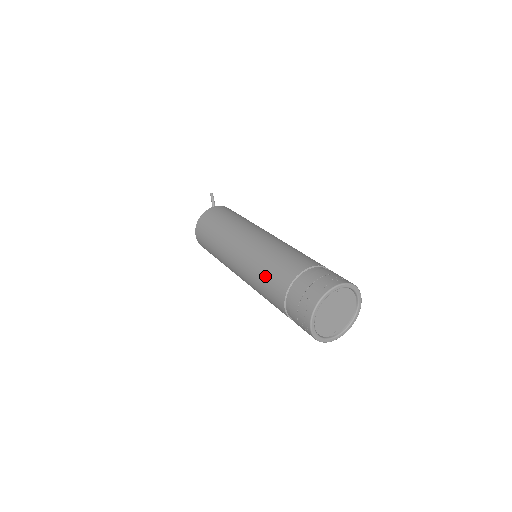
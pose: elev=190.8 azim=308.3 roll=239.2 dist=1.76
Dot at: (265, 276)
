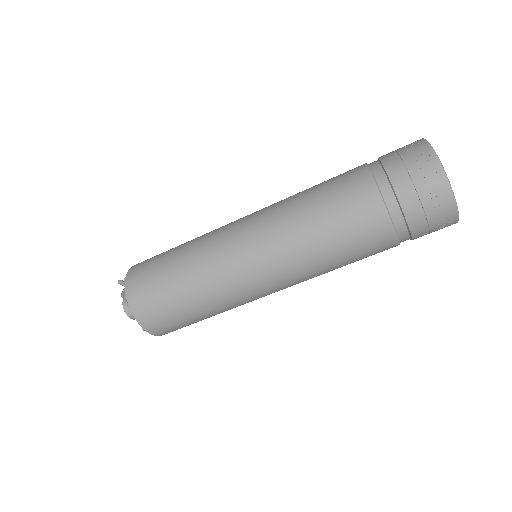
Dot at: (318, 193)
